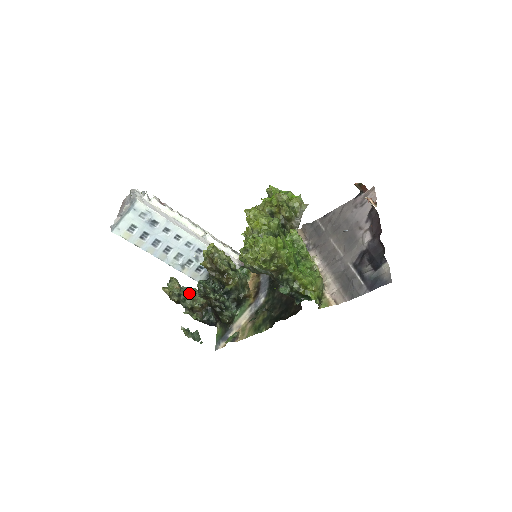
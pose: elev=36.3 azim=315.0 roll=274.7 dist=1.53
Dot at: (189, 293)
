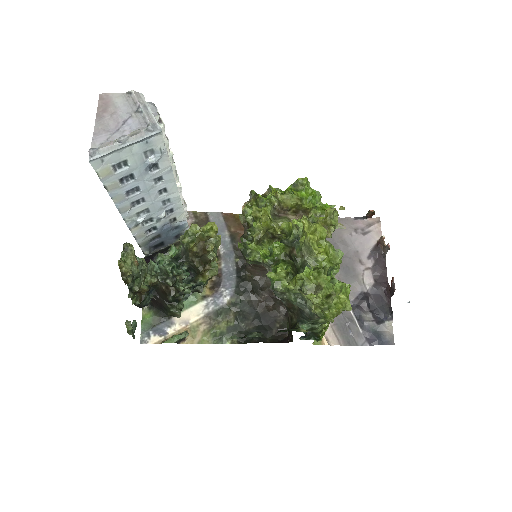
Dot at: (141, 269)
